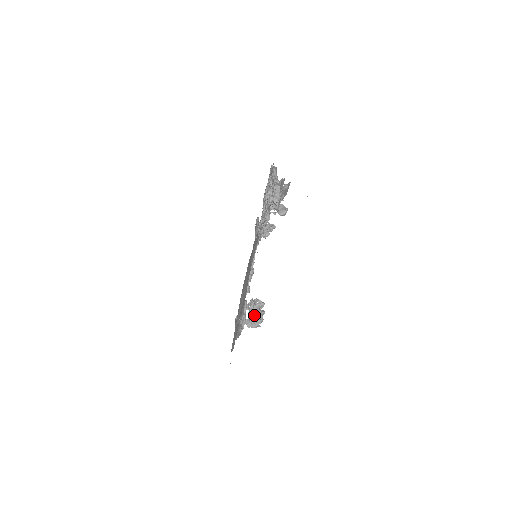
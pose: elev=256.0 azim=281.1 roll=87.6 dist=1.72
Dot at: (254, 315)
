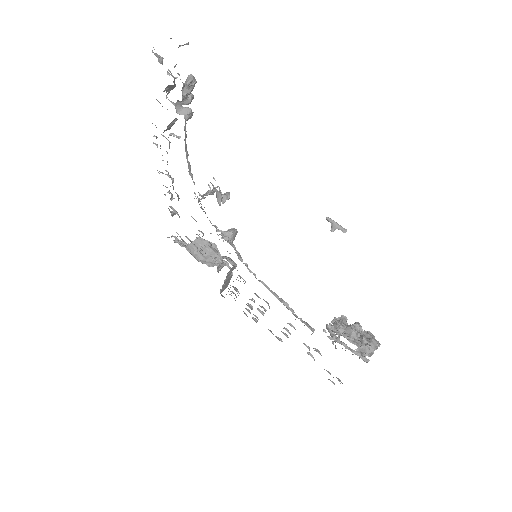
Dot at: (354, 334)
